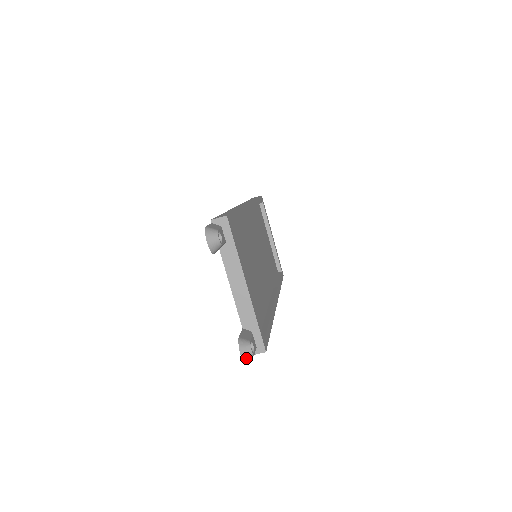
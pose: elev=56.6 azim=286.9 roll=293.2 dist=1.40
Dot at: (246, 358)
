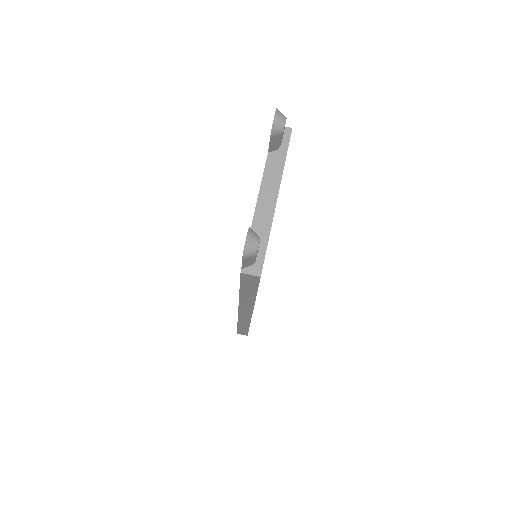
Dot at: (249, 247)
